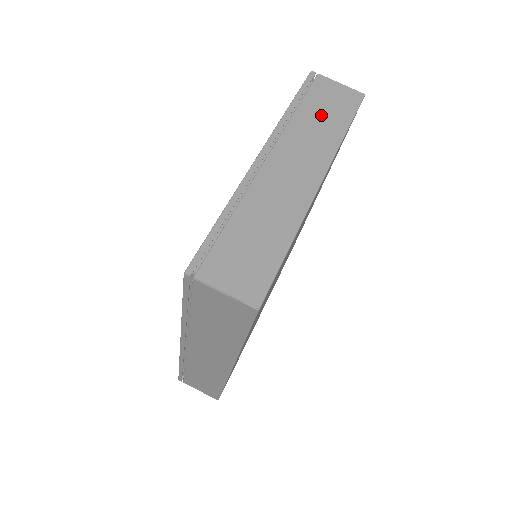
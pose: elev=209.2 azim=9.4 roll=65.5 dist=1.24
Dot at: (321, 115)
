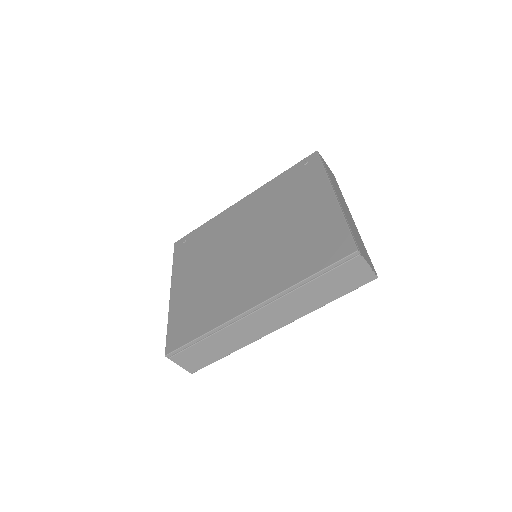
Dot at: (333, 180)
